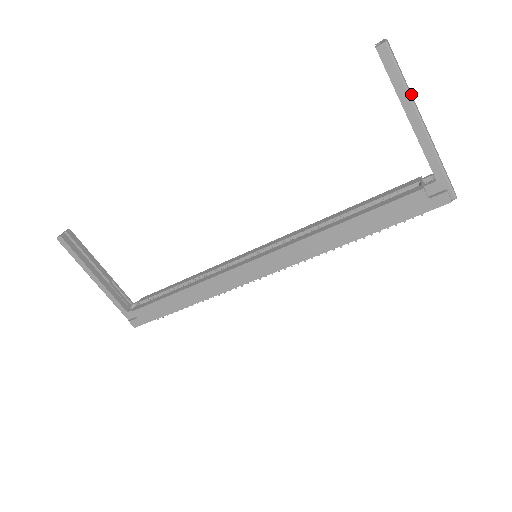
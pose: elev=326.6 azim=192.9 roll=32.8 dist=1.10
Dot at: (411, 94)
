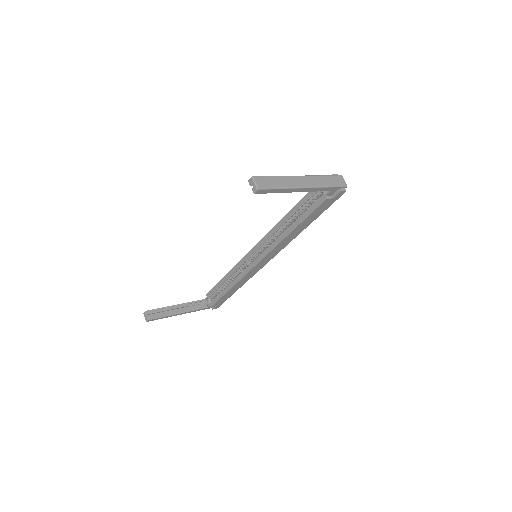
Dot at: (287, 180)
